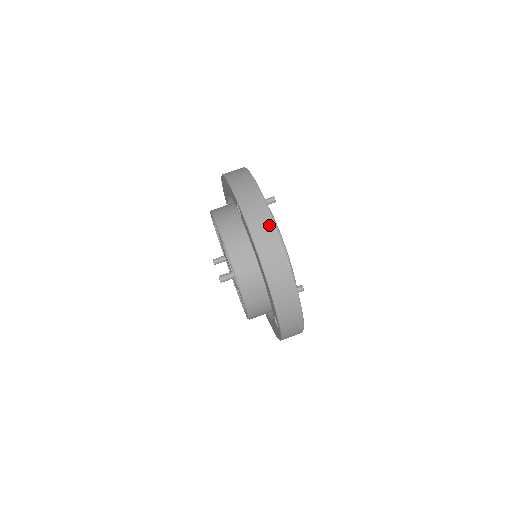
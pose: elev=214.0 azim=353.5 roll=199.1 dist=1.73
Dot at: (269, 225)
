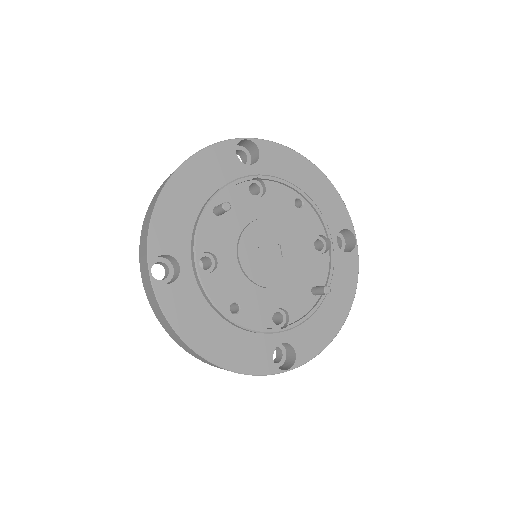
Dot at: (163, 318)
